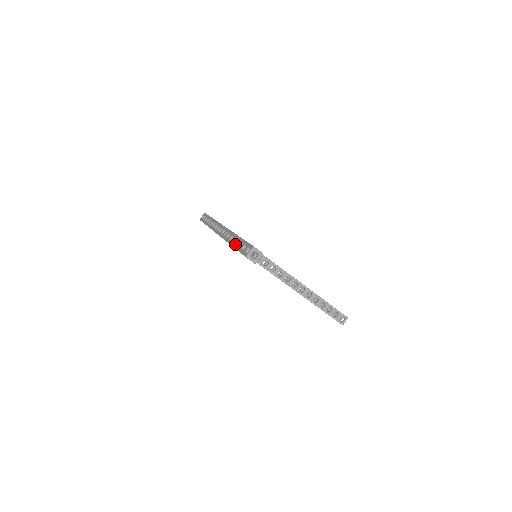
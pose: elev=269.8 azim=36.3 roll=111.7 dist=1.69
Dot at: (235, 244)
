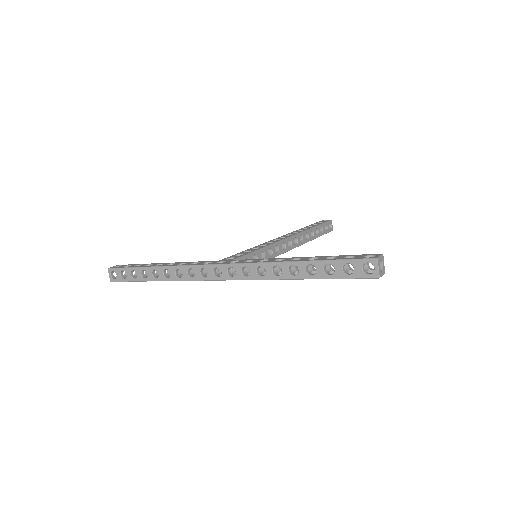
Dot at: (308, 274)
